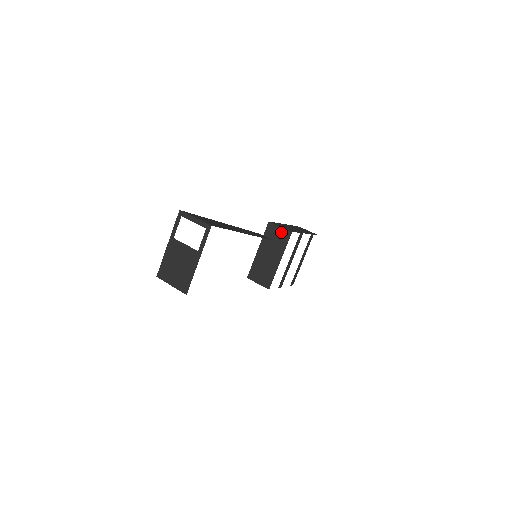
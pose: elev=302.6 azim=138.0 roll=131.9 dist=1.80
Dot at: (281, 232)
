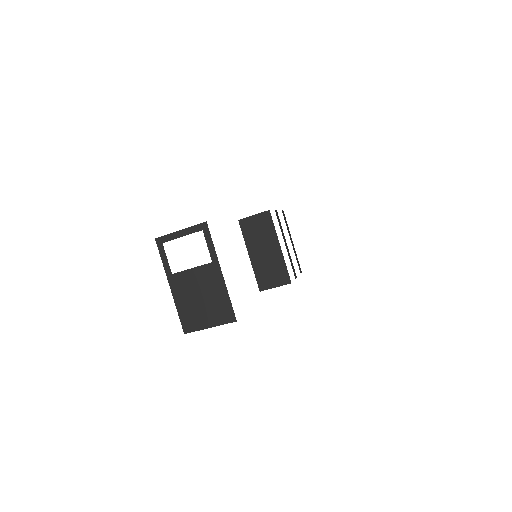
Dot at: (259, 219)
